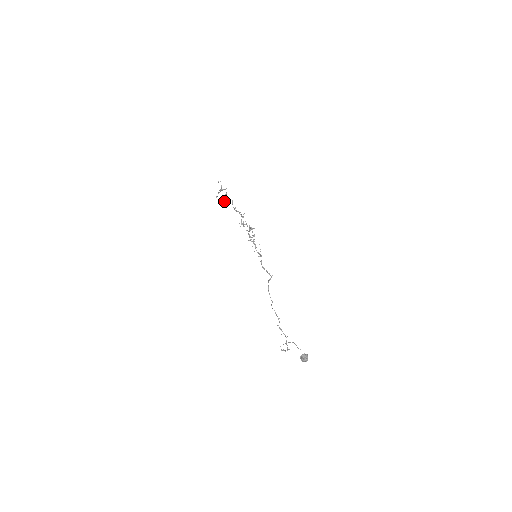
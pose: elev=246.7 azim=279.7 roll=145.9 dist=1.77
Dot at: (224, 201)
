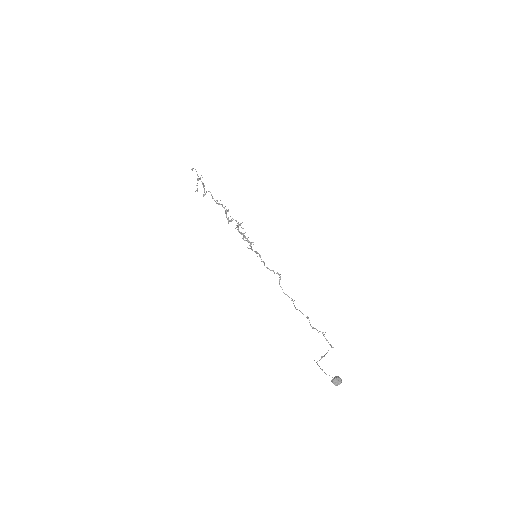
Dot at: occluded
